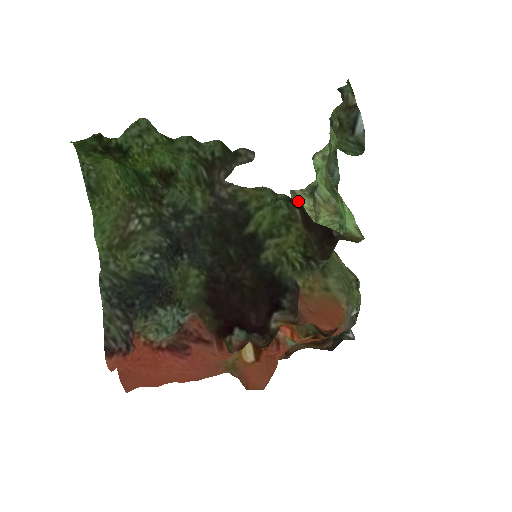
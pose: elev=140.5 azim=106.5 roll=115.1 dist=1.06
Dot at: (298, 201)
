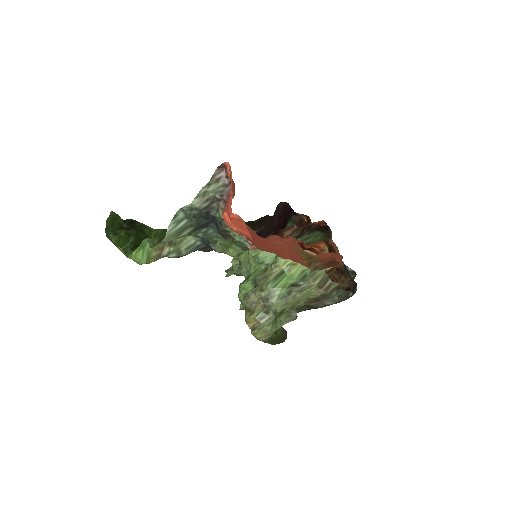
Dot at: (252, 290)
